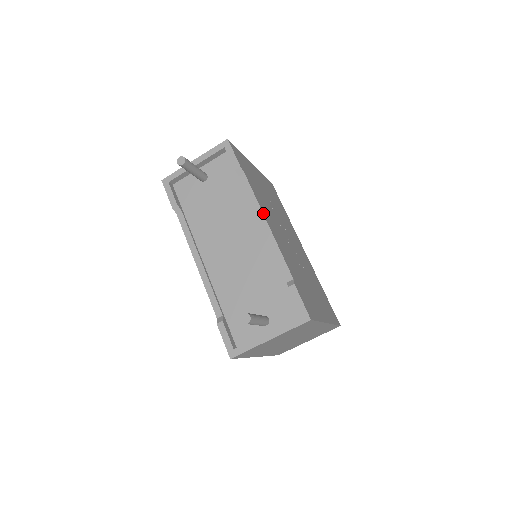
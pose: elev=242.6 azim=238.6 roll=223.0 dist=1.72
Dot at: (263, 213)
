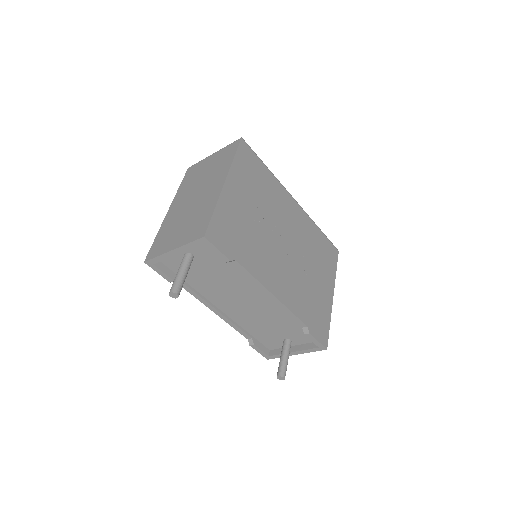
Dot at: (267, 288)
